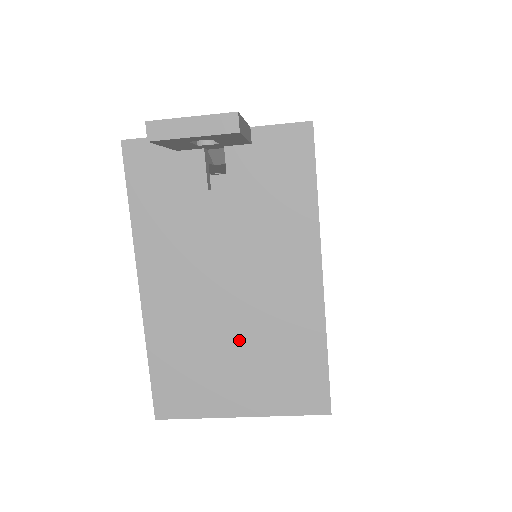
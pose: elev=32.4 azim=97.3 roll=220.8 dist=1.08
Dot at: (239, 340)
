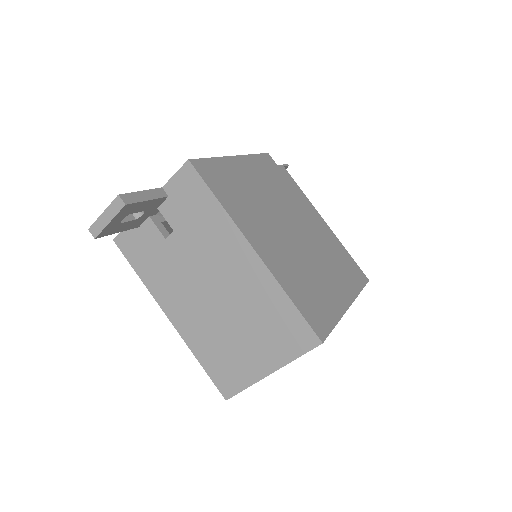
Dot at: (237, 322)
